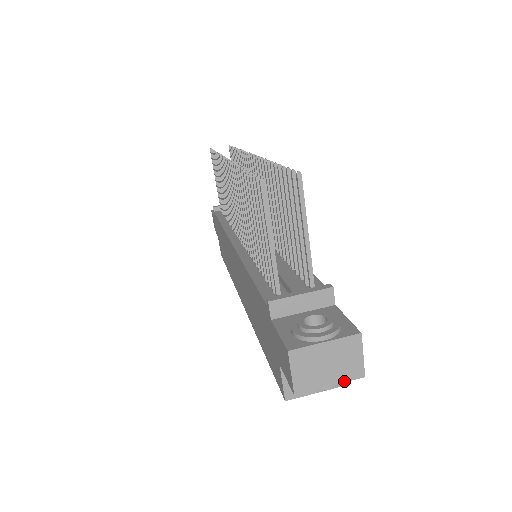
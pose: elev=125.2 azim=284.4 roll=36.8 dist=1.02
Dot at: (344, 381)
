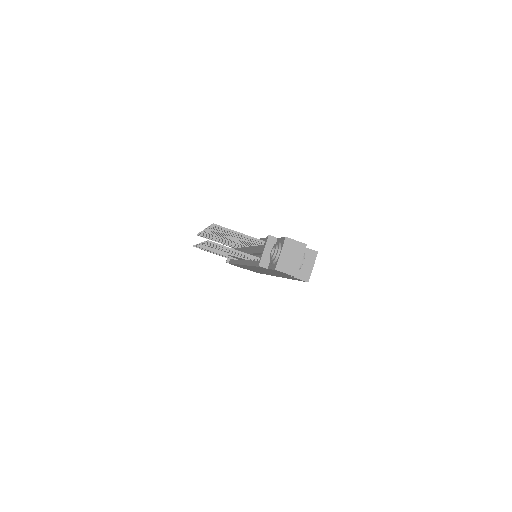
Dot at: (303, 254)
